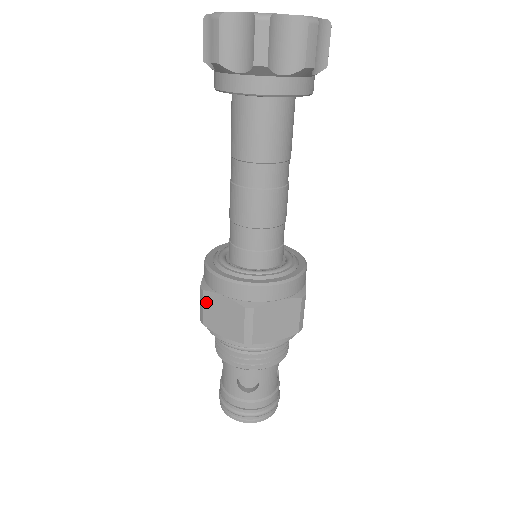
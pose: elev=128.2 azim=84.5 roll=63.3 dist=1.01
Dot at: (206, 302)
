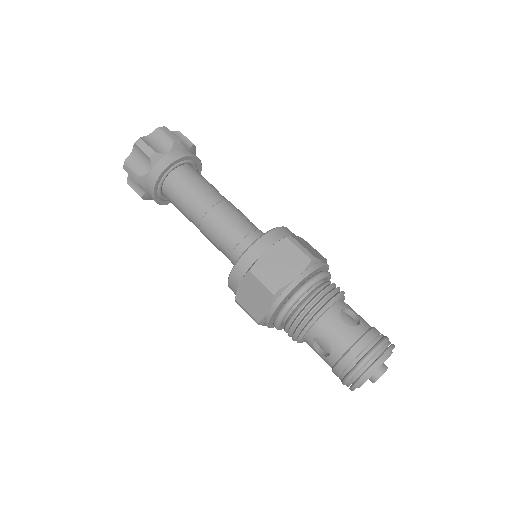
Dot at: (263, 270)
